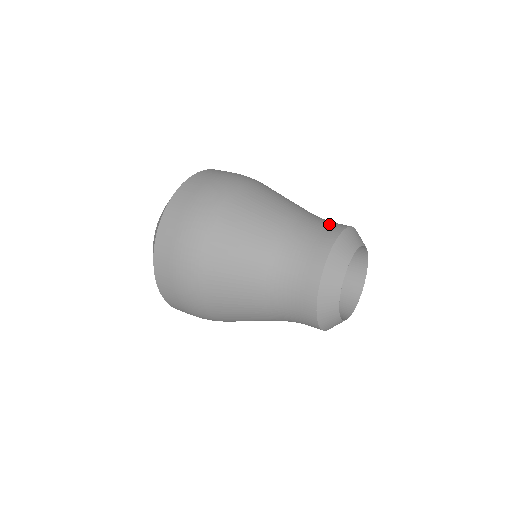
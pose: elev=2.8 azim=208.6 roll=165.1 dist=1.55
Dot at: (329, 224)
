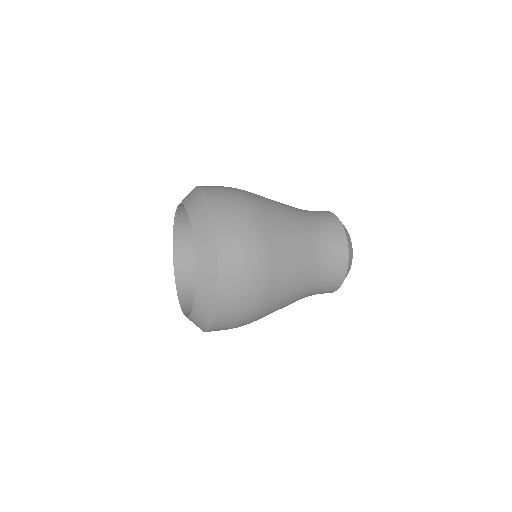
Dot at: (331, 227)
